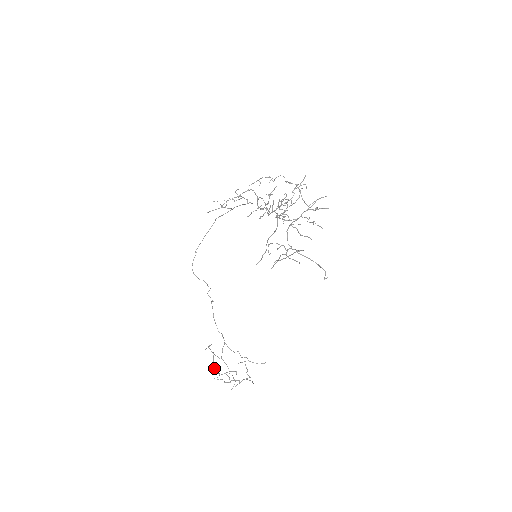
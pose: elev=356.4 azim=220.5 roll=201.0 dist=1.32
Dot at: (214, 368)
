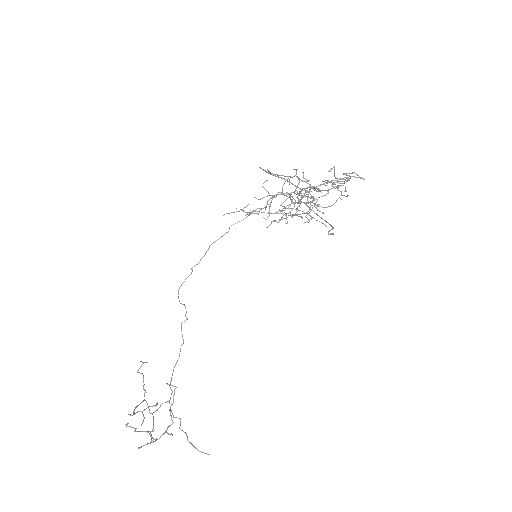
Dot at: (134, 410)
